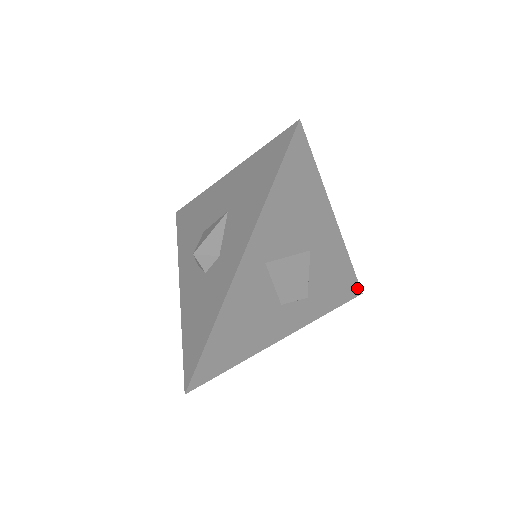
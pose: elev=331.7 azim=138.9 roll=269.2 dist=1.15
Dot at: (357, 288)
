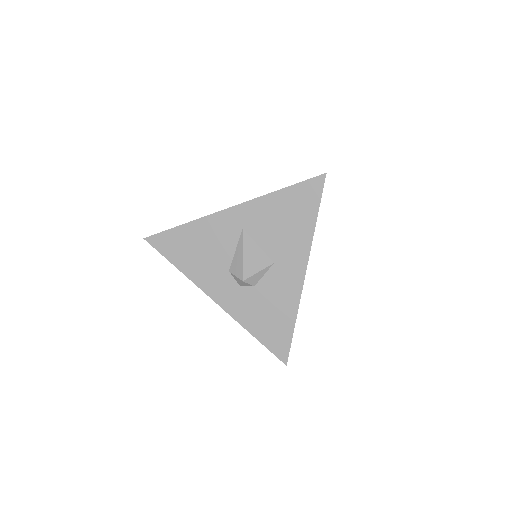
Dot at: (286, 353)
